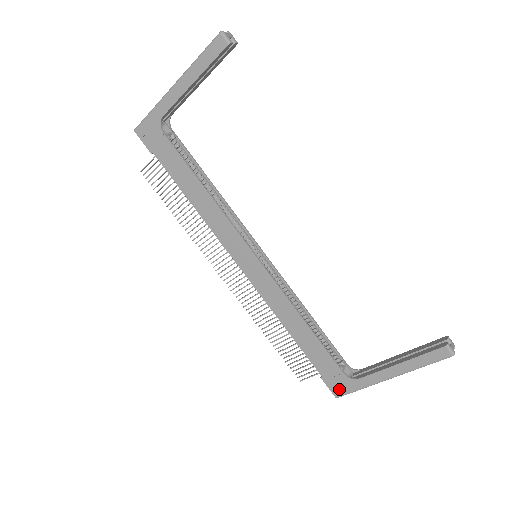
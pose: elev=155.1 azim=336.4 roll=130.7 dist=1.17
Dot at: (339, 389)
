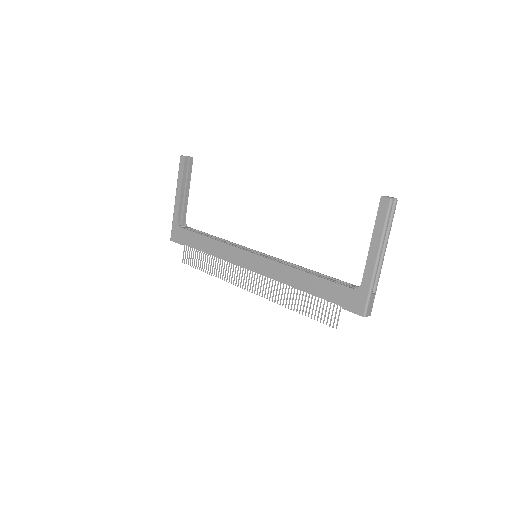
Dot at: (359, 306)
